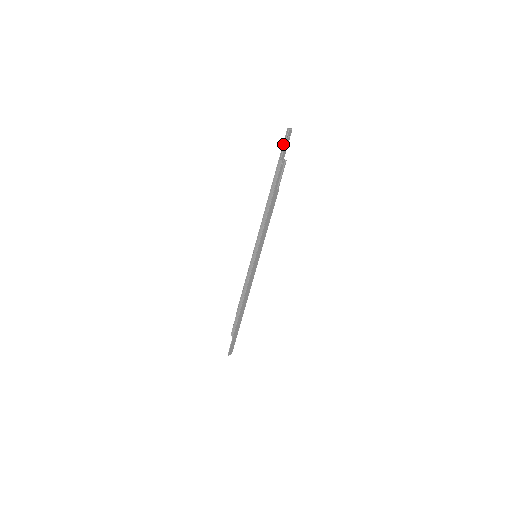
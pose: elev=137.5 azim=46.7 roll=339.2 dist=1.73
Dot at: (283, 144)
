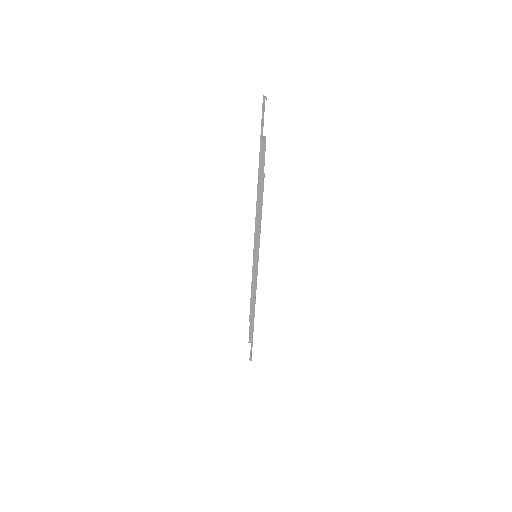
Dot at: (261, 120)
